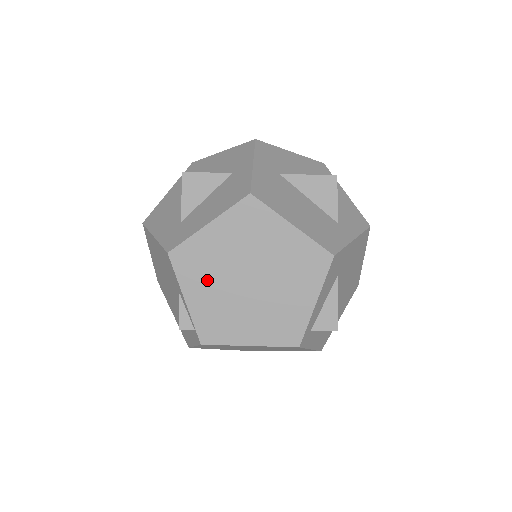
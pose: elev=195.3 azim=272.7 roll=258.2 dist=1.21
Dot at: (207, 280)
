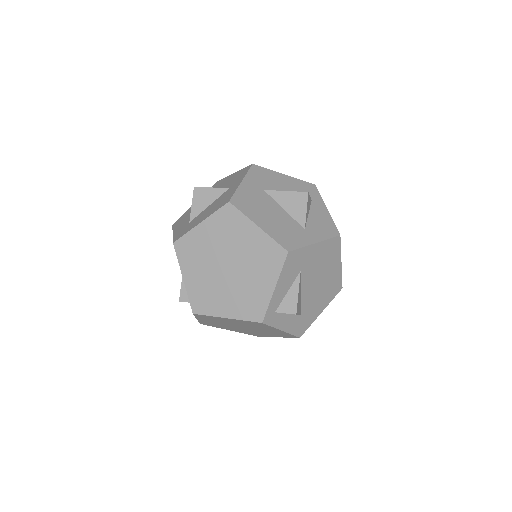
Dot at: (198, 265)
